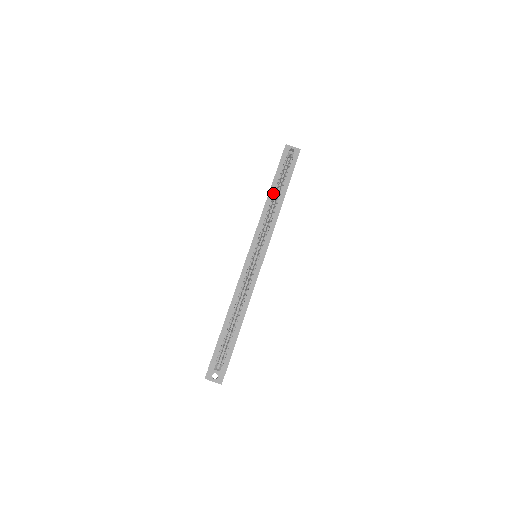
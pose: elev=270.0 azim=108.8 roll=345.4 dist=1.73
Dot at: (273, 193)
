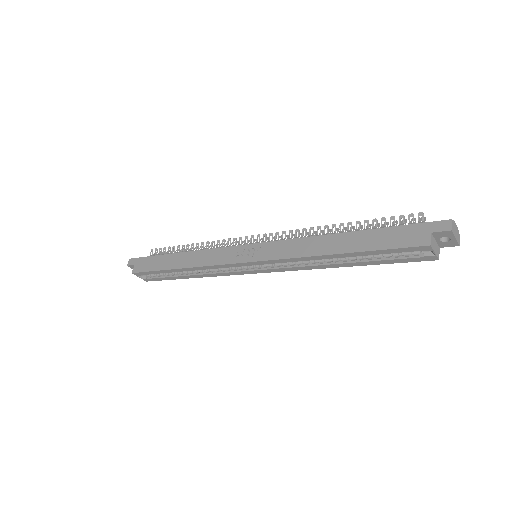
Dot at: (341, 257)
